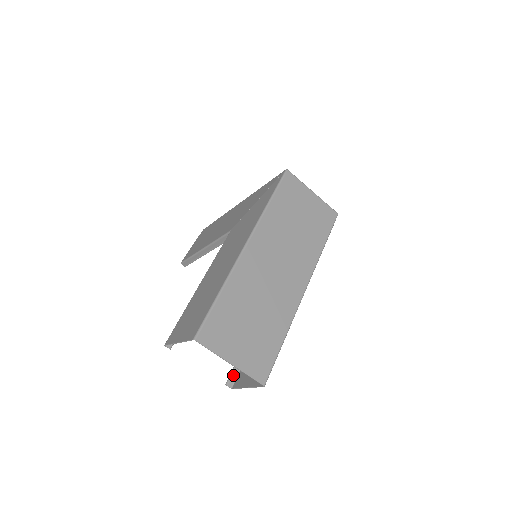
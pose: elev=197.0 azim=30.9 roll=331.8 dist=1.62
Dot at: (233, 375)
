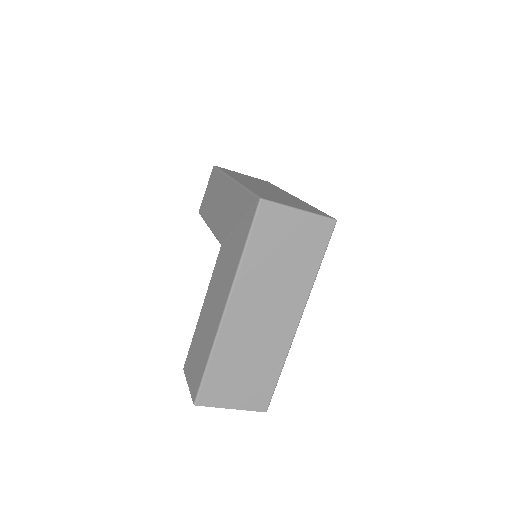
Dot at: occluded
